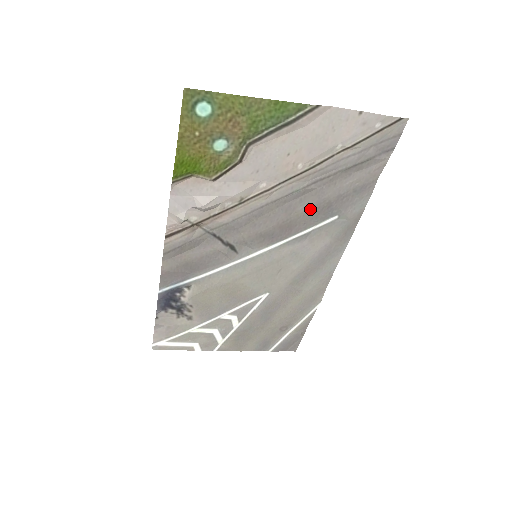
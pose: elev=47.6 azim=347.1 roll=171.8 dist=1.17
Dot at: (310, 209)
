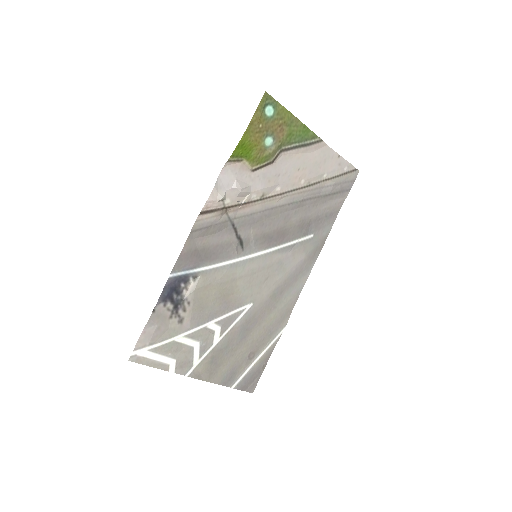
Dot at: (299, 222)
